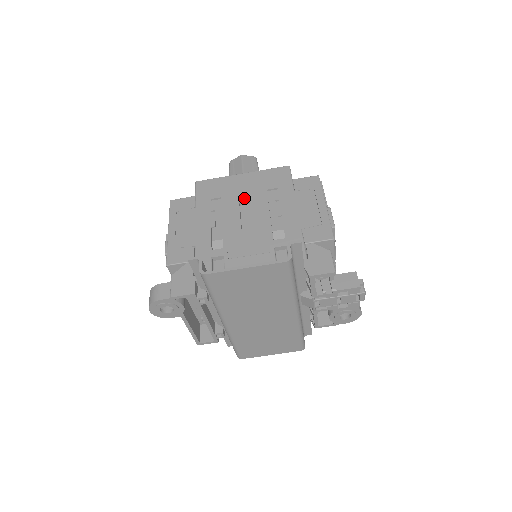
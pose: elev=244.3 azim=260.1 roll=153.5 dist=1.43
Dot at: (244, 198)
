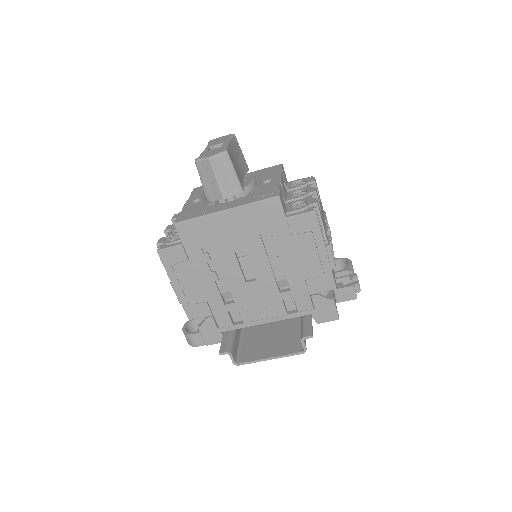
Dot at: (238, 246)
